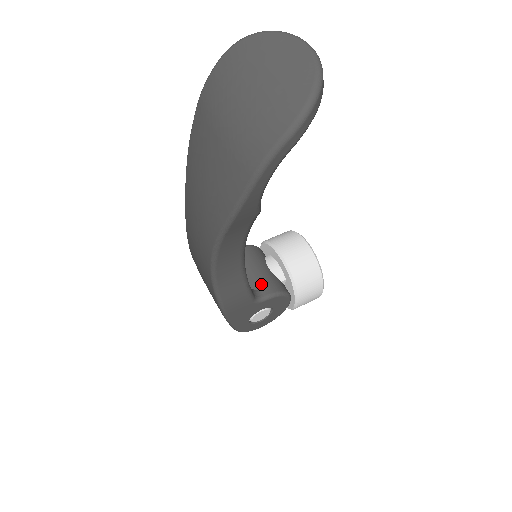
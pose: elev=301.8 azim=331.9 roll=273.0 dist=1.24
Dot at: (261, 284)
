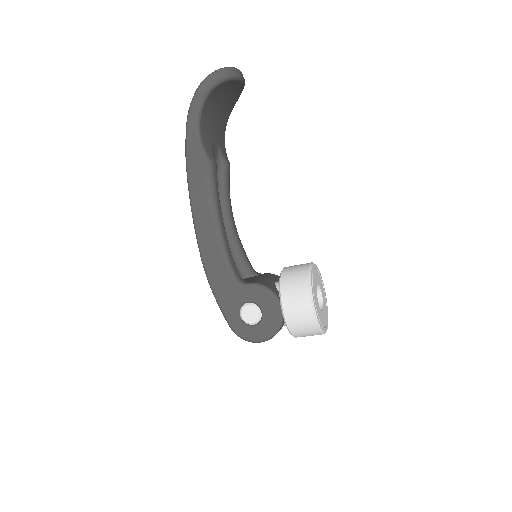
Dot at: (254, 280)
